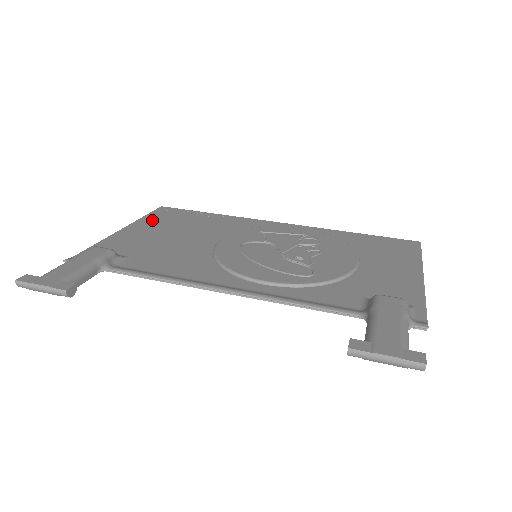
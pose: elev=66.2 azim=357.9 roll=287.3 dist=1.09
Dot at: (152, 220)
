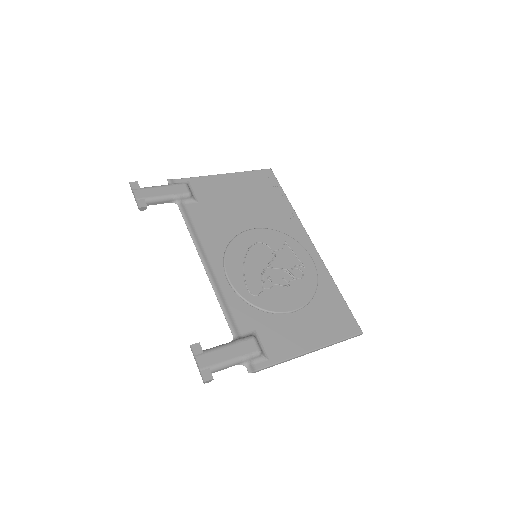
Dot at: (248, 179)
